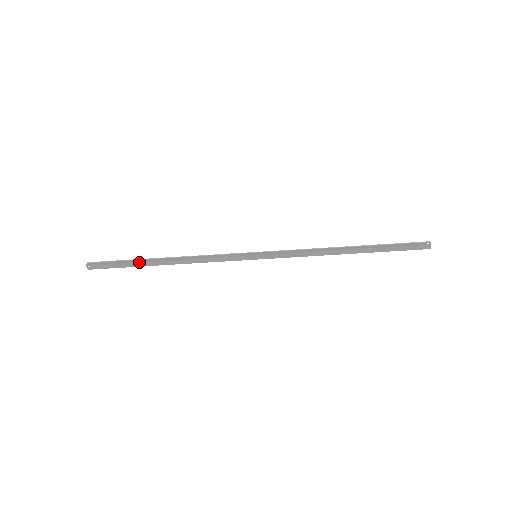
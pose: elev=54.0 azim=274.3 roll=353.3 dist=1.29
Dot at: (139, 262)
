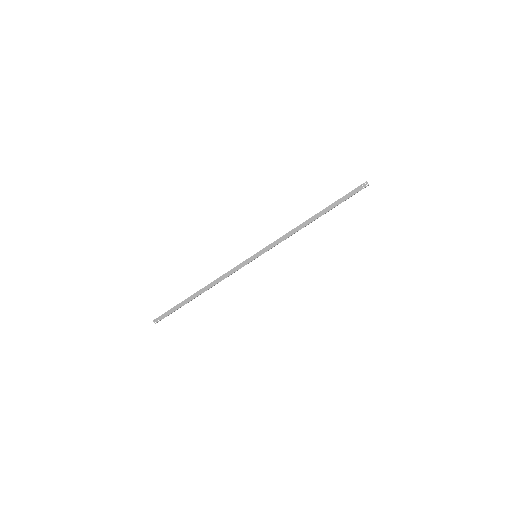
Dot at: (184, 300)
